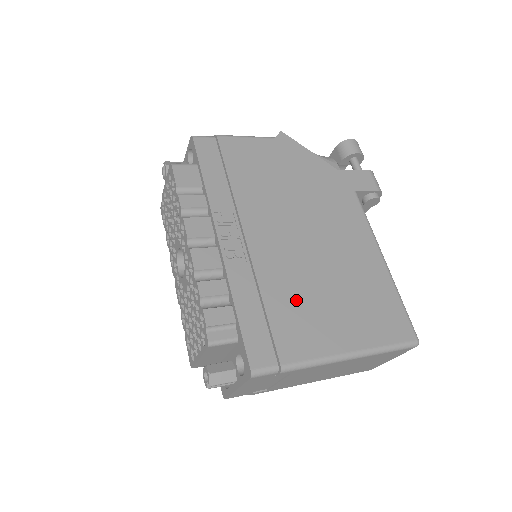
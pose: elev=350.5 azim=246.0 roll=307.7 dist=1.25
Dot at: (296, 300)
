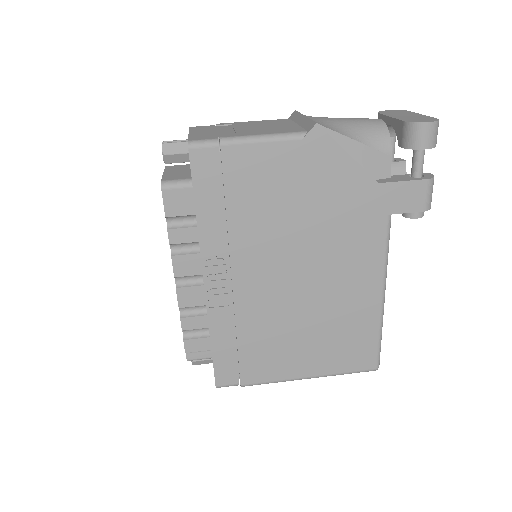
Dot at: (269, 338)
